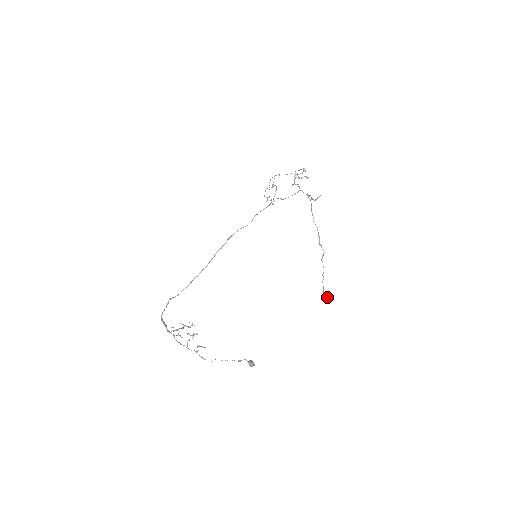
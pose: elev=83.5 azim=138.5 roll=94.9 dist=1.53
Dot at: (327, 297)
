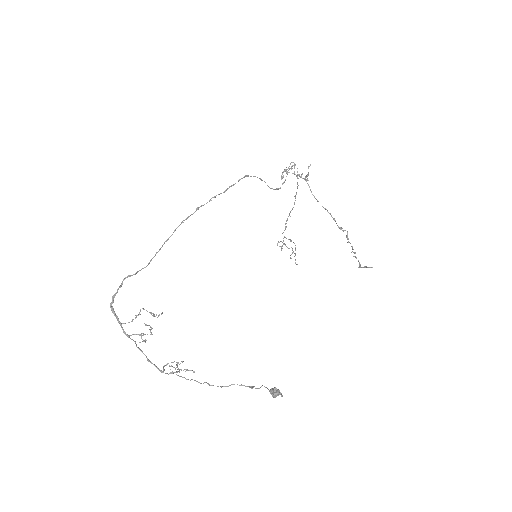
Dot at: (366, 266)
